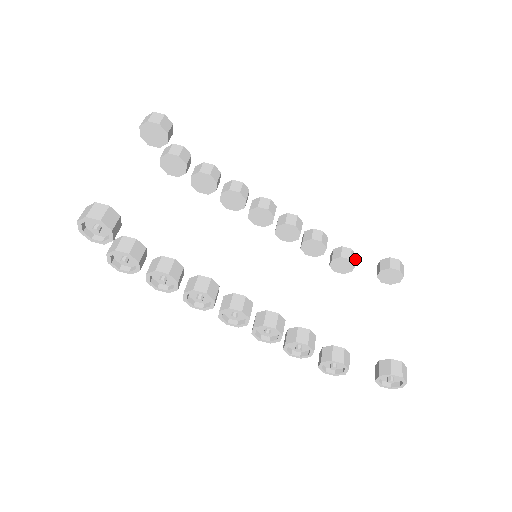
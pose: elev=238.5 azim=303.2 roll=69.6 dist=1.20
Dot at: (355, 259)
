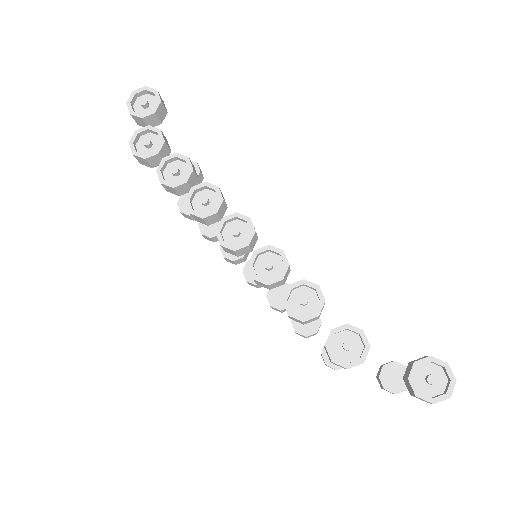
Dot at: occluded
